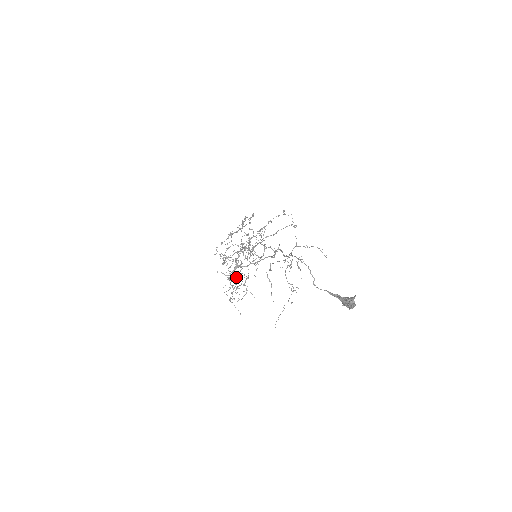
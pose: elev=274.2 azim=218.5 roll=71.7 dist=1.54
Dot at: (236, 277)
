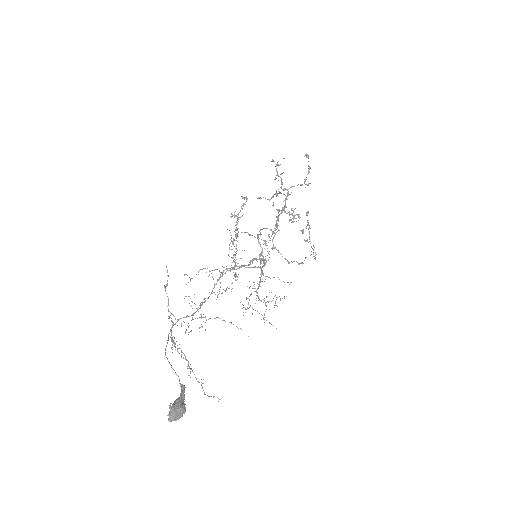
Dot at: occluded
